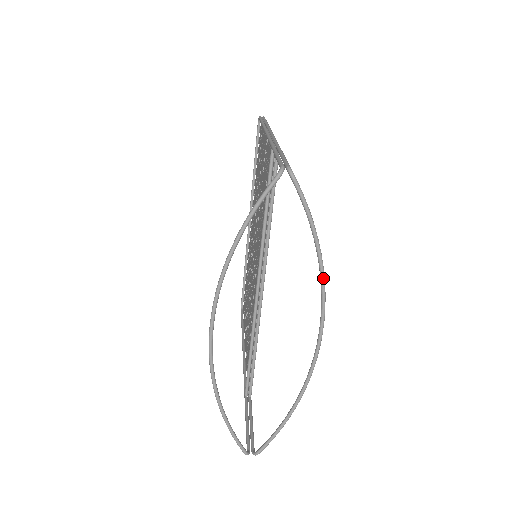
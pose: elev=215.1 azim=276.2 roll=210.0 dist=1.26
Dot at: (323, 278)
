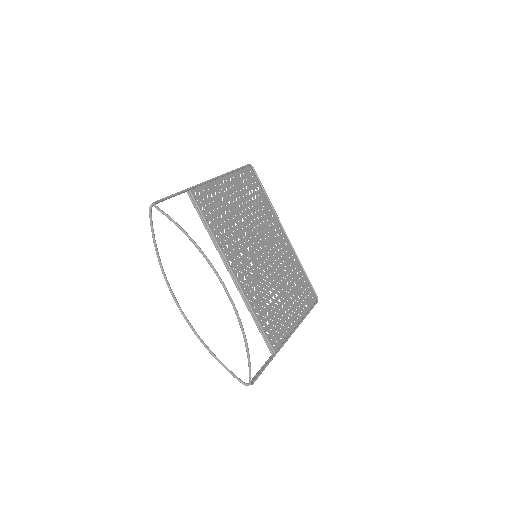
Dot at: (200, 251)
